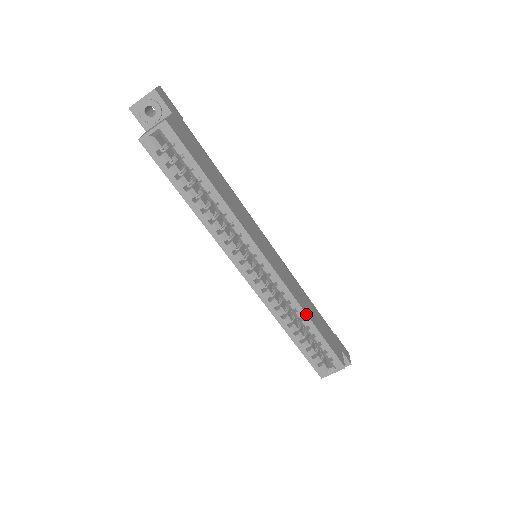
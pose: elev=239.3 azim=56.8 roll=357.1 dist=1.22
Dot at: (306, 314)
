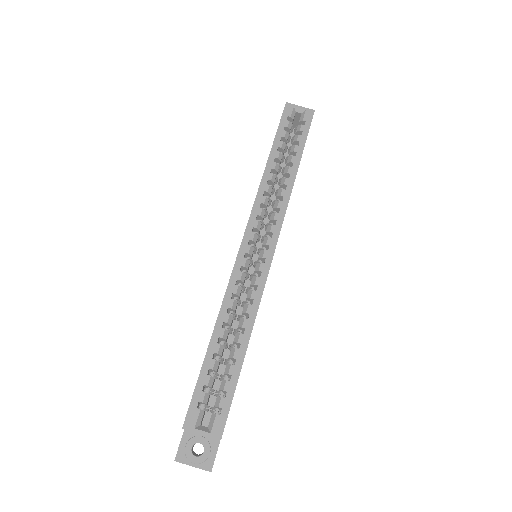
Dot at: occluded
